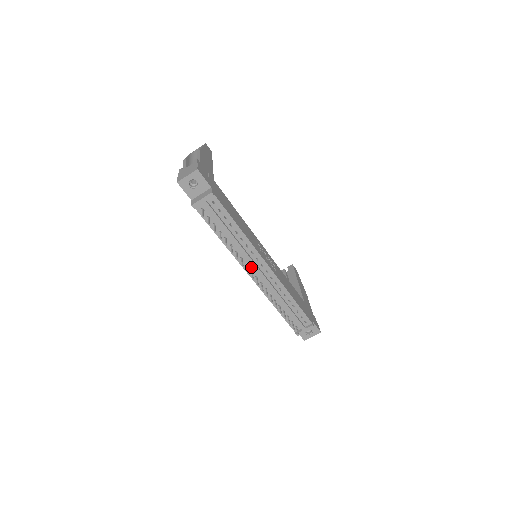
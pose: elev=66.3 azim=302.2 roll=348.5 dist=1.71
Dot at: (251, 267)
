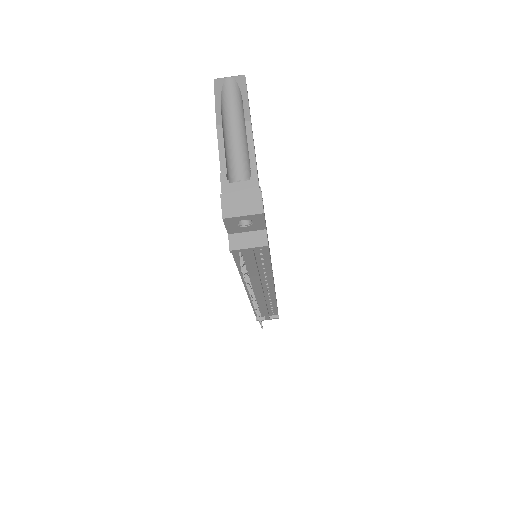
Dot at: (254, 287)
